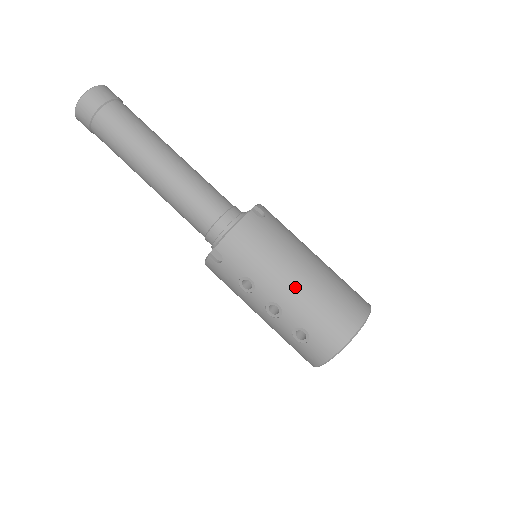
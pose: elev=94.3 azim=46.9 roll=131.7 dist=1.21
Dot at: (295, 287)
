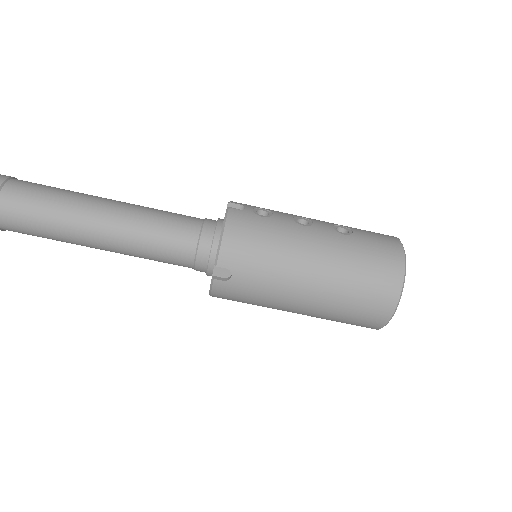
Dot at: (302, 314)
